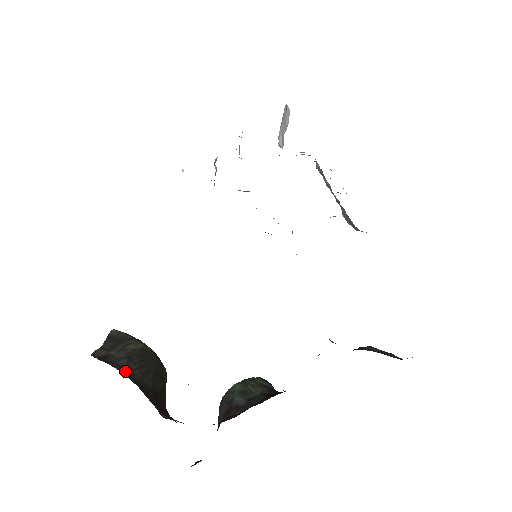
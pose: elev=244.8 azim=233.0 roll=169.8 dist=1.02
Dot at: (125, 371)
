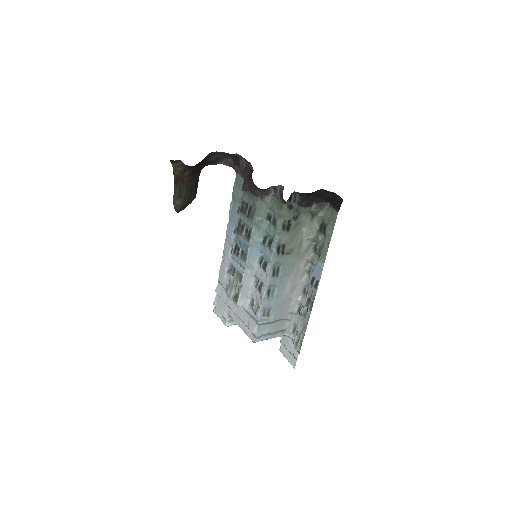
Dot at: occluded
